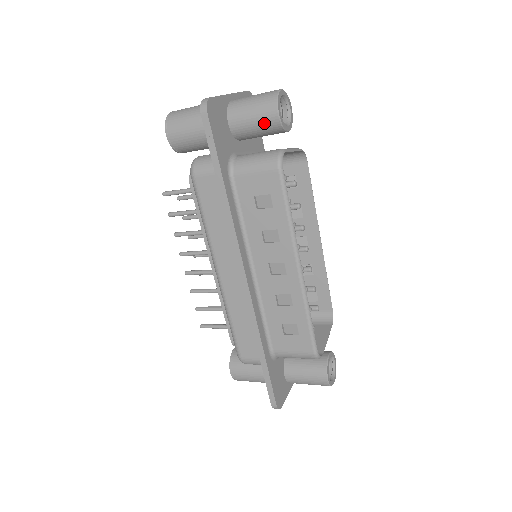
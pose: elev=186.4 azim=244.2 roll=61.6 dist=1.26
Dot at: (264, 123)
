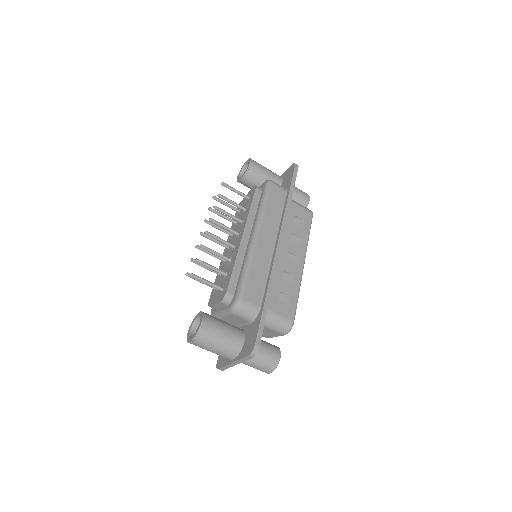
Dot at: (301, 198)
